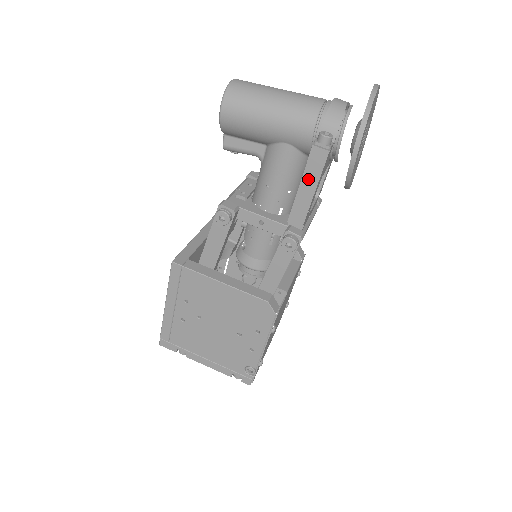
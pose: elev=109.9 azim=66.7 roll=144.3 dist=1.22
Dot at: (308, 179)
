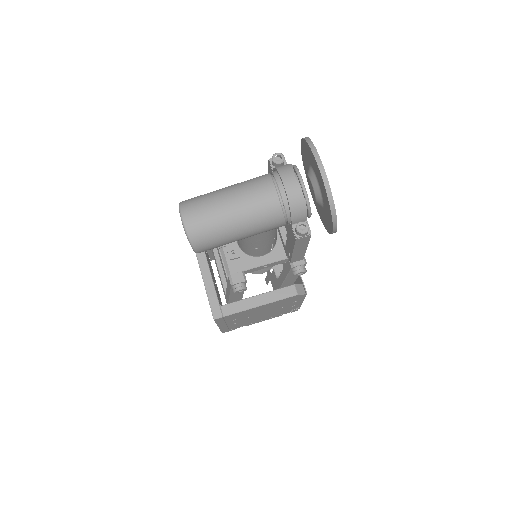
Dot at: (299, 248)
